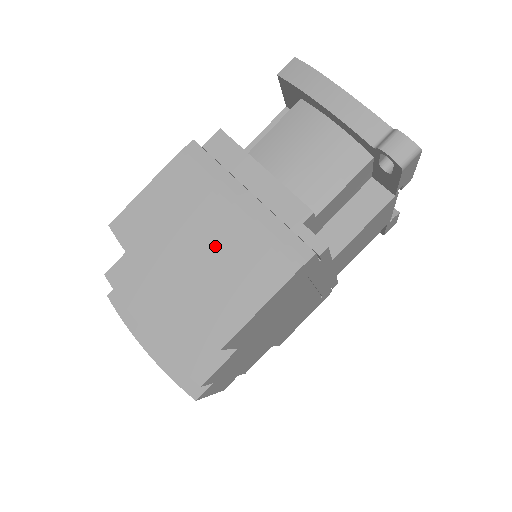
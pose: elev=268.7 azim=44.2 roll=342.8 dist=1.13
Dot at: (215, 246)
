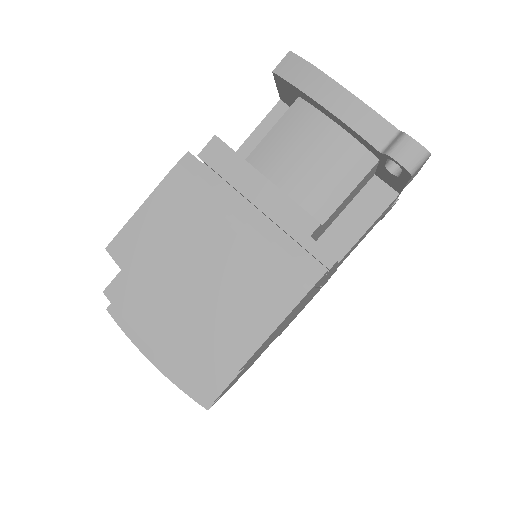
Dot at: (221, 267)
